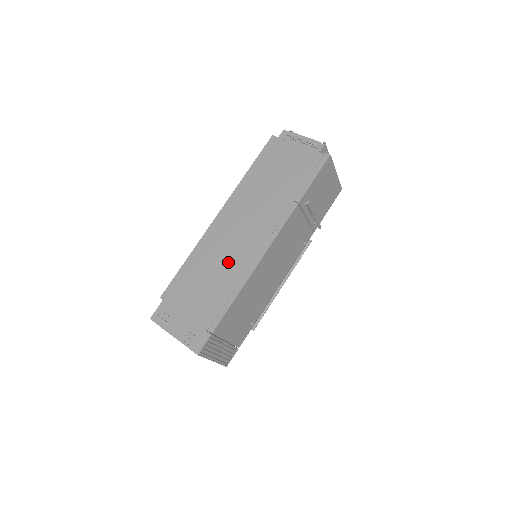
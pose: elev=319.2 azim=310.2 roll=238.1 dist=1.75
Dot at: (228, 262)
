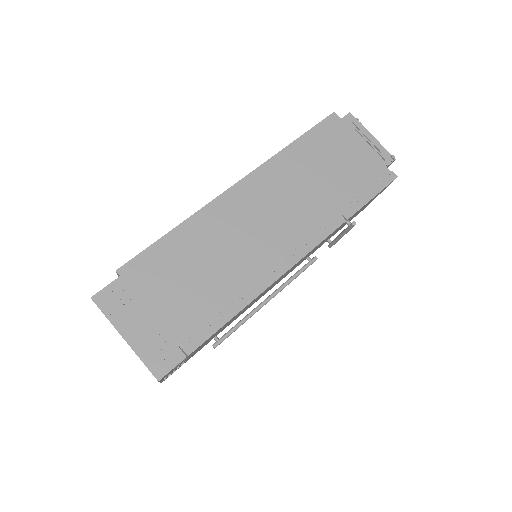
Dot at: (236, 260)
